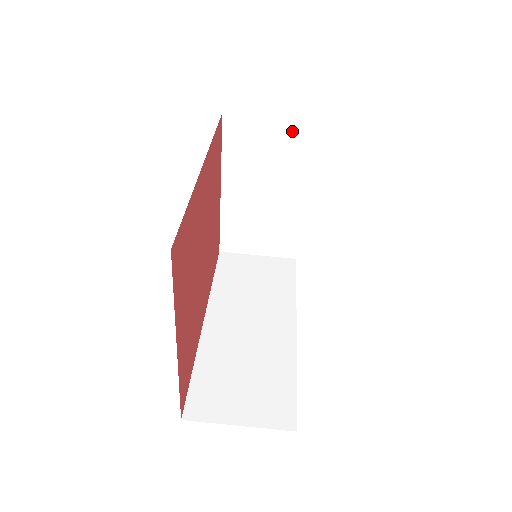
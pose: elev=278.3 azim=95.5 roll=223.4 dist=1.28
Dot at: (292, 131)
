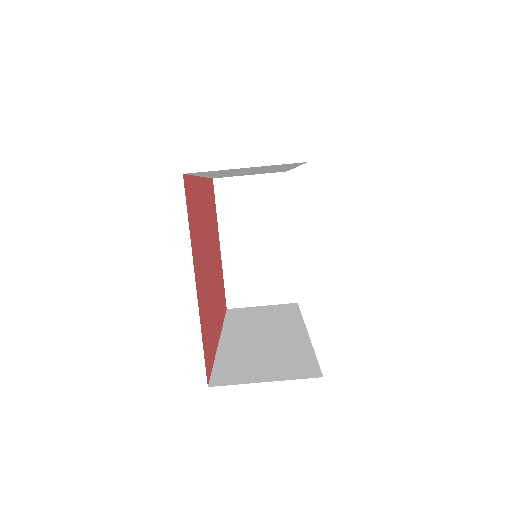
Dot at: (269, 183)
